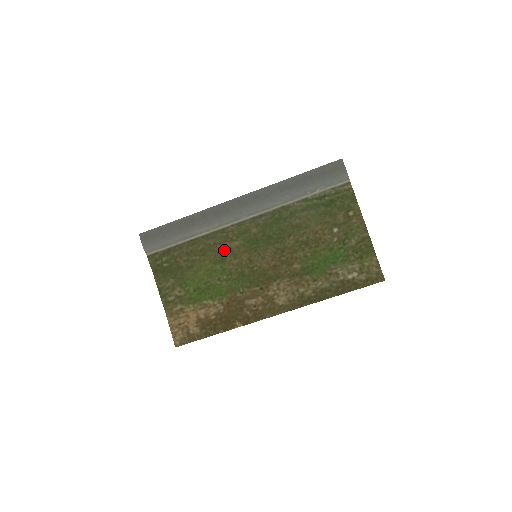
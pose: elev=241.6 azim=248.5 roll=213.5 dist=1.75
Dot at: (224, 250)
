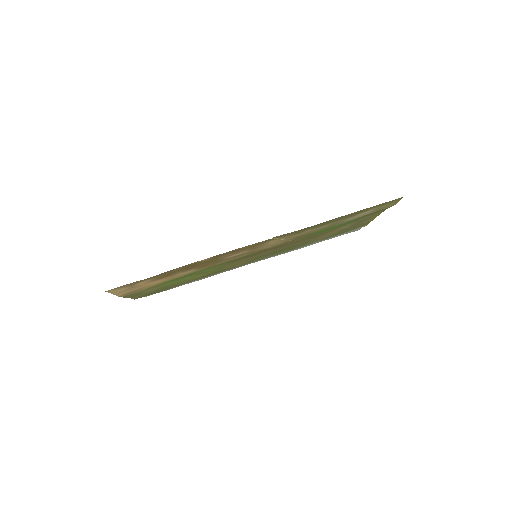
Dot at: occluded
